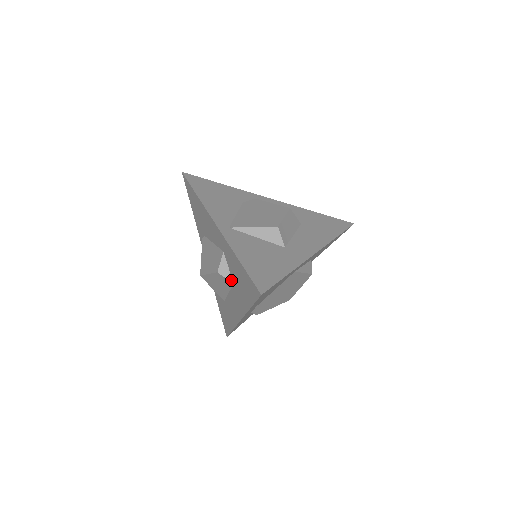
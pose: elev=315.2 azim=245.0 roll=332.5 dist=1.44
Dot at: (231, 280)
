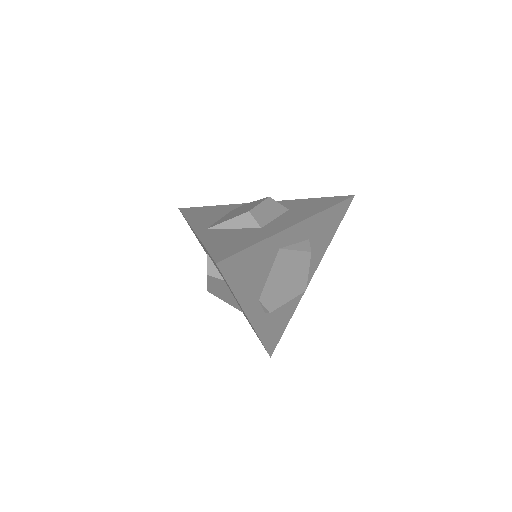
Dot at: (221, 278)
